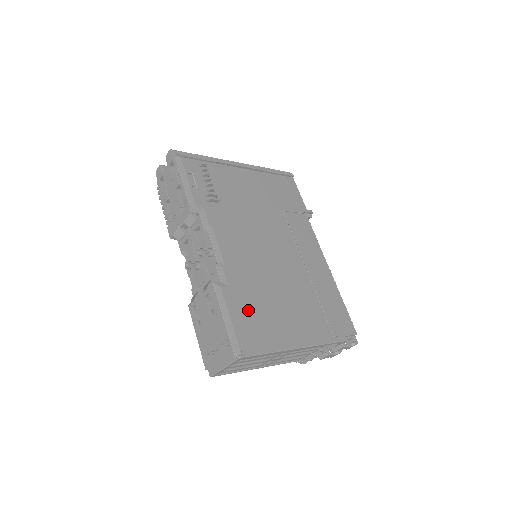
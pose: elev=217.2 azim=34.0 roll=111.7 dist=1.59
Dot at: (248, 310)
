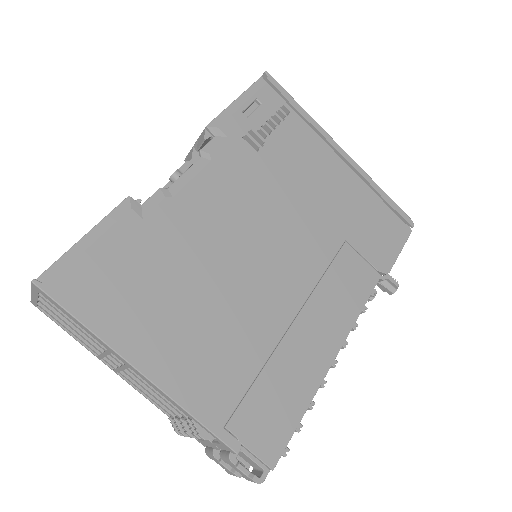
Dot at: (133, 262)
